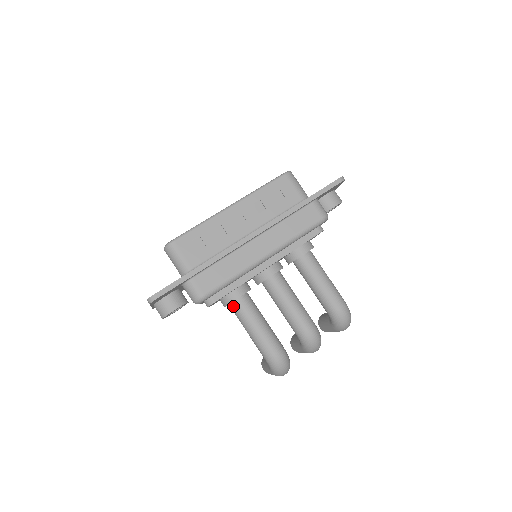
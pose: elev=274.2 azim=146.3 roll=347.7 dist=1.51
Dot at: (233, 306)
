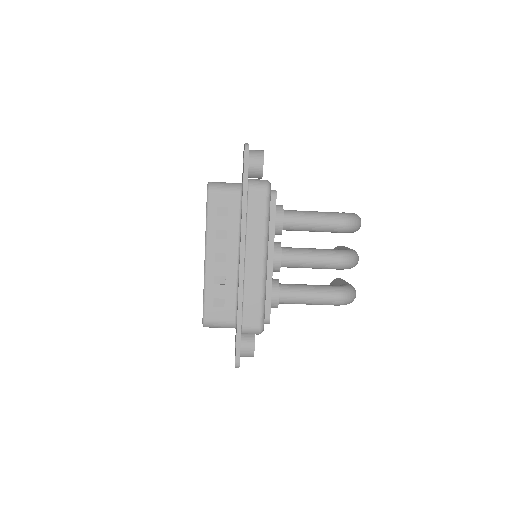
Dot at: (281, 303)
